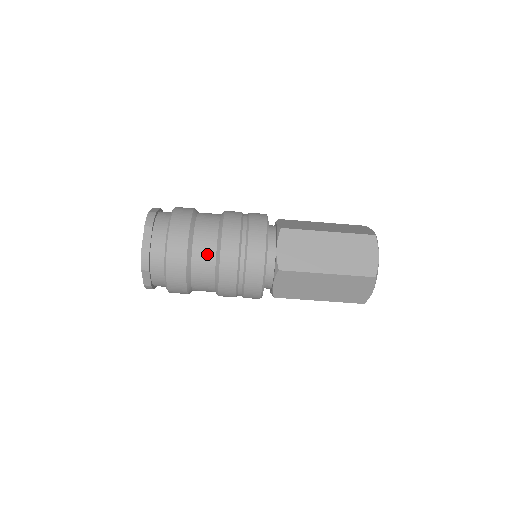
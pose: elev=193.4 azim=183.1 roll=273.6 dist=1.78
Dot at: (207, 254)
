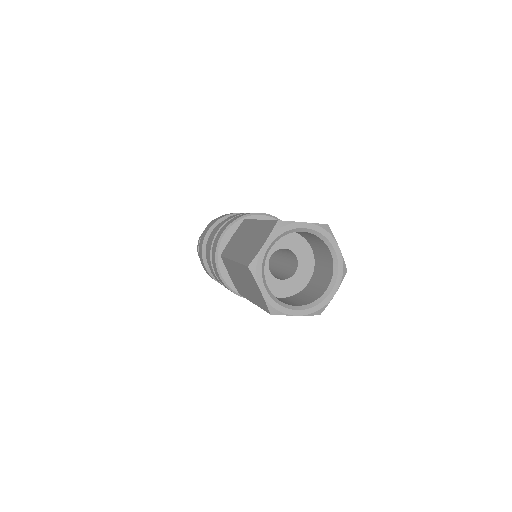
Dot at: occluded
